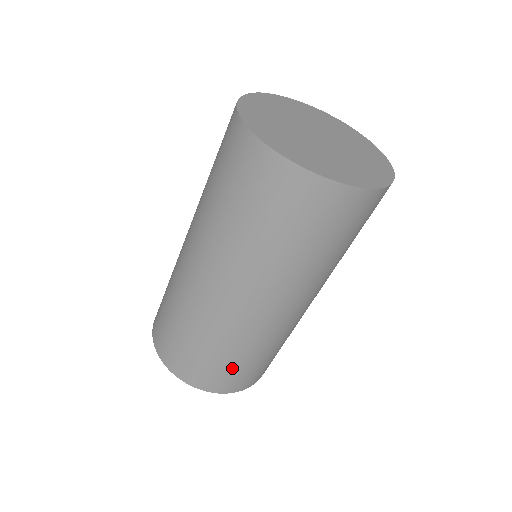
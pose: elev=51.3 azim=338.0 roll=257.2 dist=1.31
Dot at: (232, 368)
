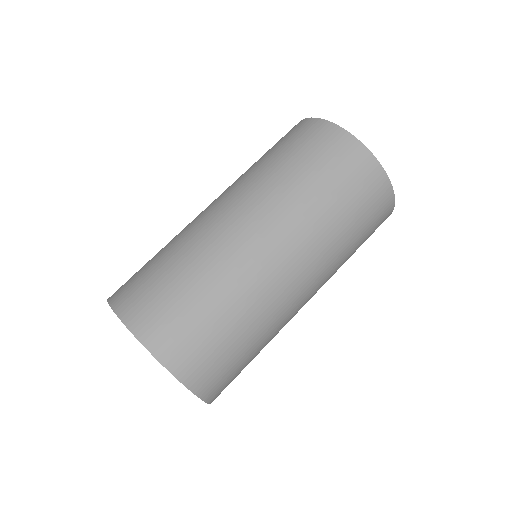
Dot at: (188, 311)
